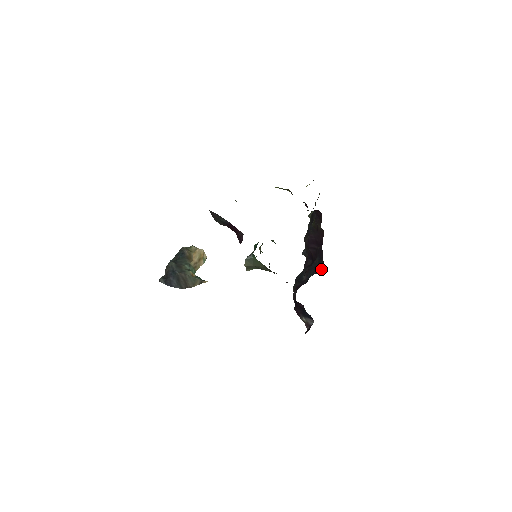
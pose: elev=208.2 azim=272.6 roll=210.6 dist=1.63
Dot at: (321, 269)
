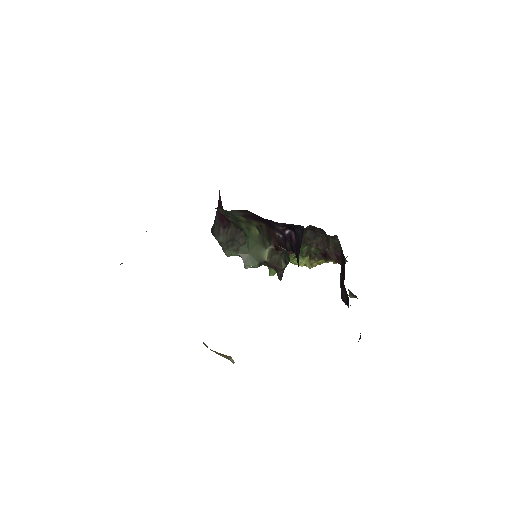
Dot at: occluded
